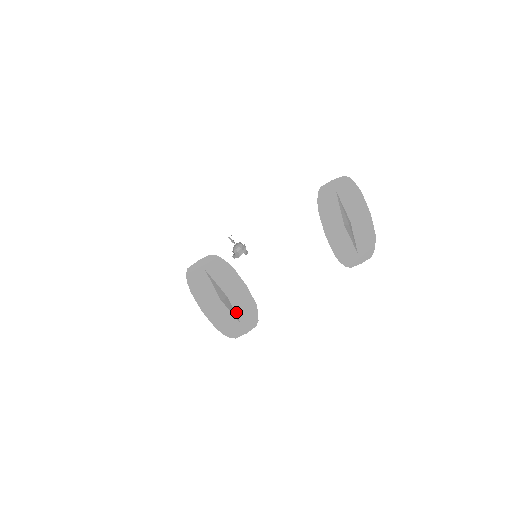
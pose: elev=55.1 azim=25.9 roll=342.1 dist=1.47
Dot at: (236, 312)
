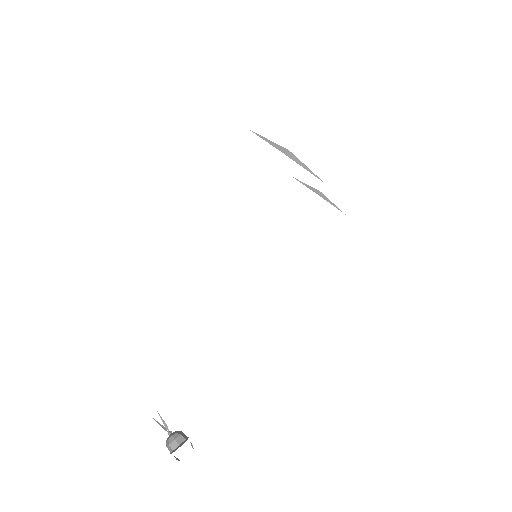
Dot at: occluded
